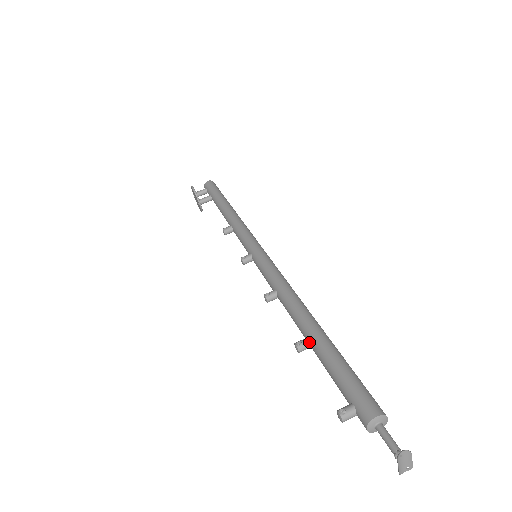
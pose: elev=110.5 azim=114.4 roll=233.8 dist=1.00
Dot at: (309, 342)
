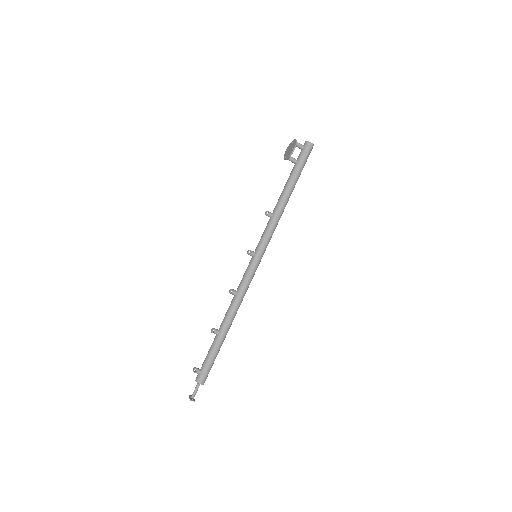
Dot at: (217, 334)
